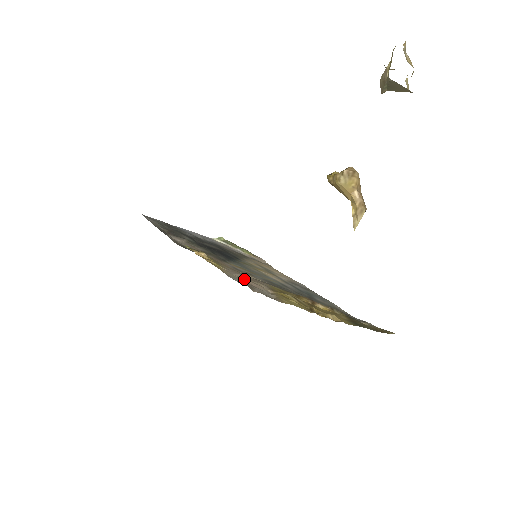
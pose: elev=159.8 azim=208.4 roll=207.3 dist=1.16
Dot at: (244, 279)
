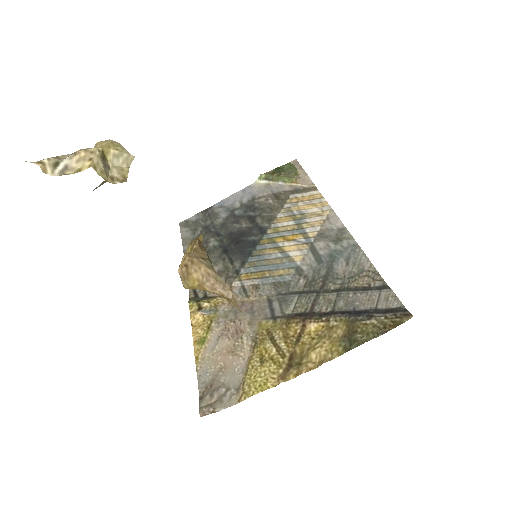
Dot at: (221, 355)
